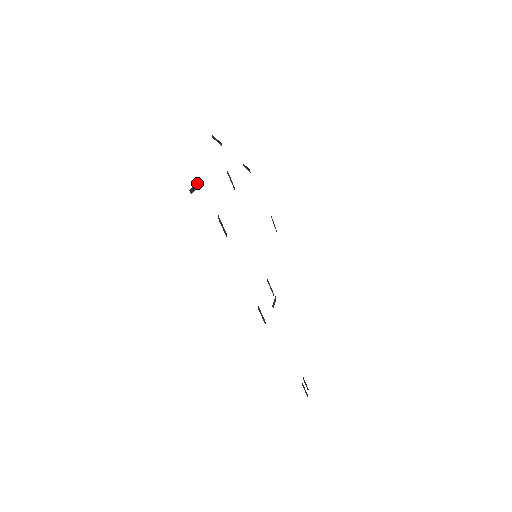
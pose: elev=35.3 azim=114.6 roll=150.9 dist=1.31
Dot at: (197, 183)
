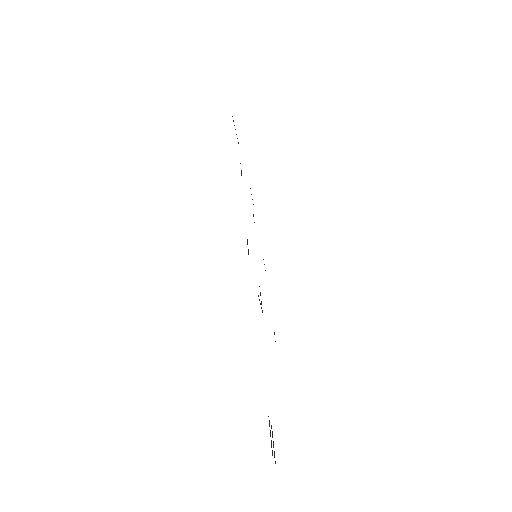
Dot at: (236, 134)
